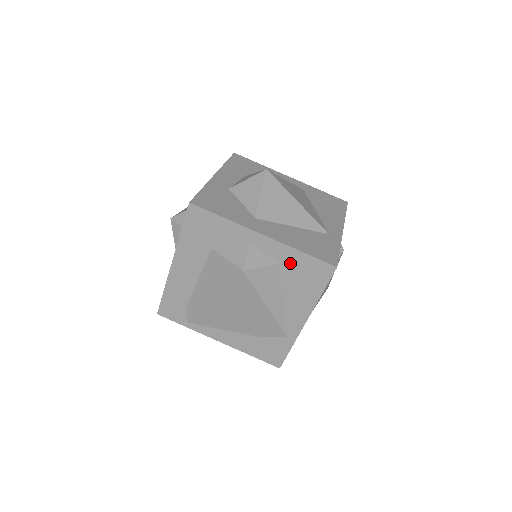
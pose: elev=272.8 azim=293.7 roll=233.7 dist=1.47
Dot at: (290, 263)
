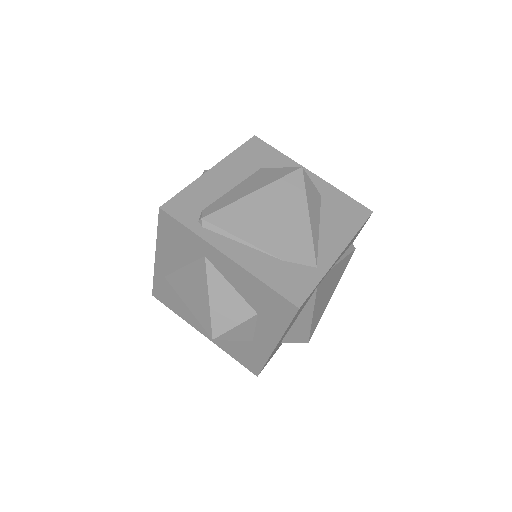
Dot at: (332, 198)
